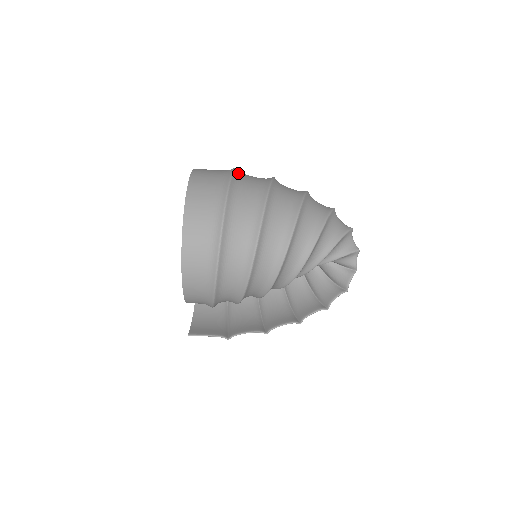
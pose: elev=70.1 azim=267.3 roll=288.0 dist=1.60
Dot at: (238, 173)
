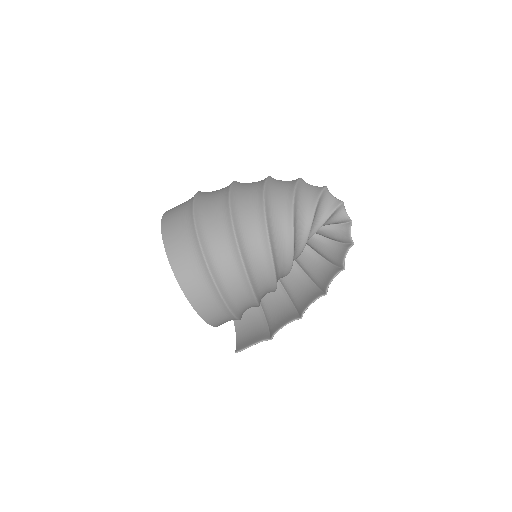
Dot at: (201, 195)
